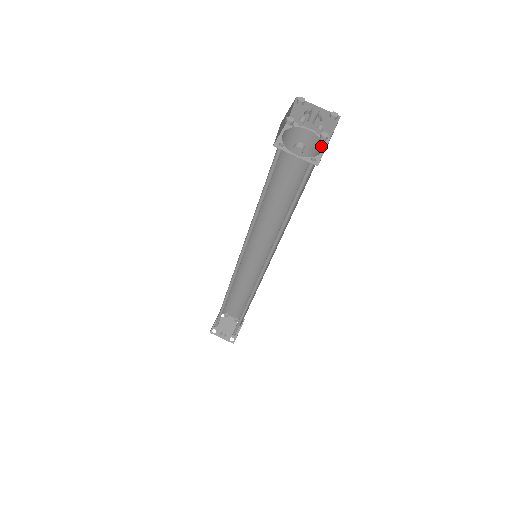
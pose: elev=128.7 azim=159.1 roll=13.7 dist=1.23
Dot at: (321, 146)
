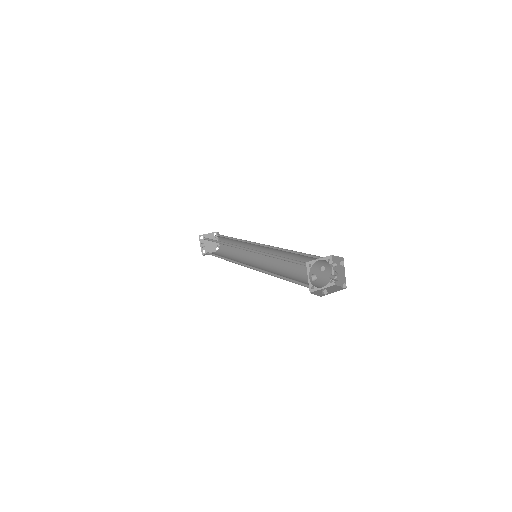
Dot at: (326, 283)
